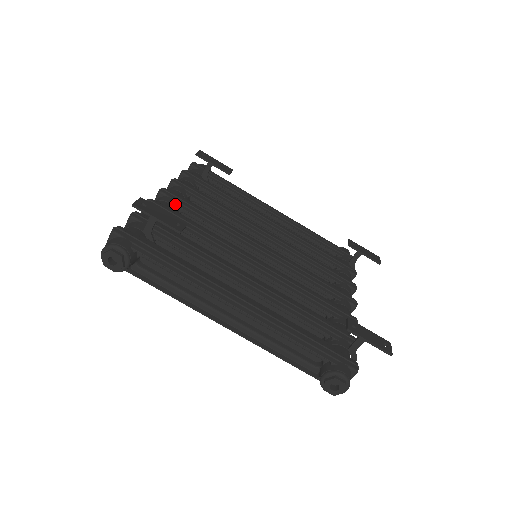
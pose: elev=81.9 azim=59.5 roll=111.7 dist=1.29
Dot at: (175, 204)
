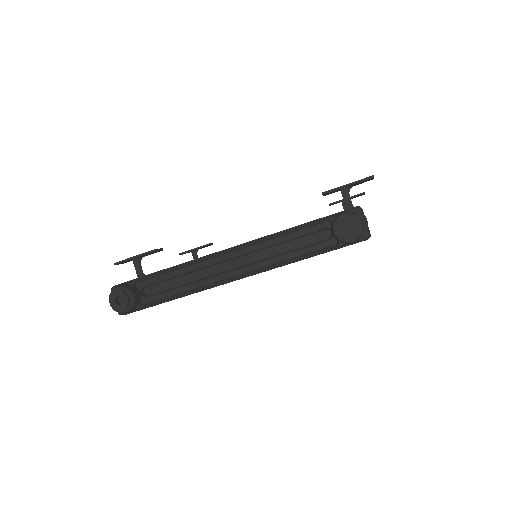
Dot at: occluded
